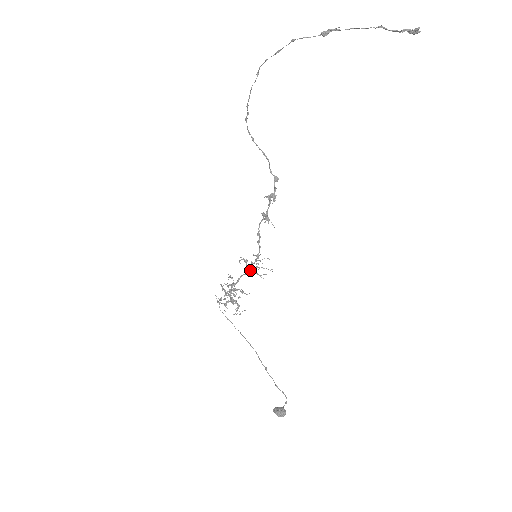
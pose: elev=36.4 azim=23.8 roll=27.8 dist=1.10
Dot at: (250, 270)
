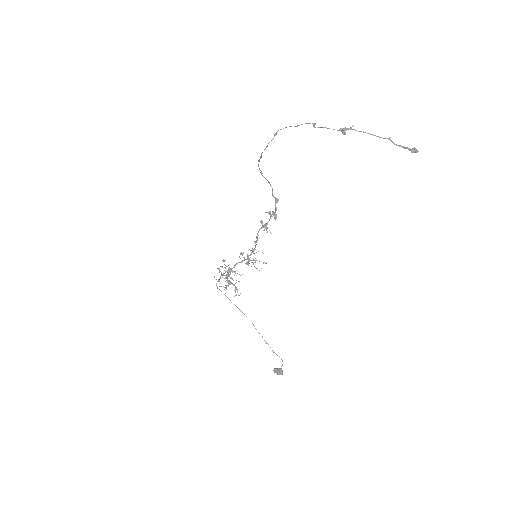
Dot at: occluded
